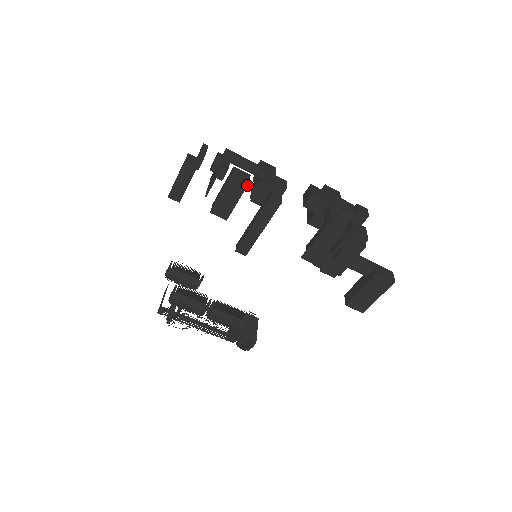
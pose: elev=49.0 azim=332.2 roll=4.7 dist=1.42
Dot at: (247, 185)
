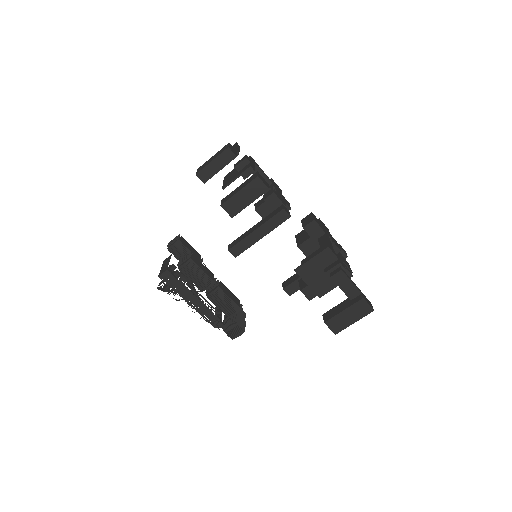
Dot at: (266, 191)
